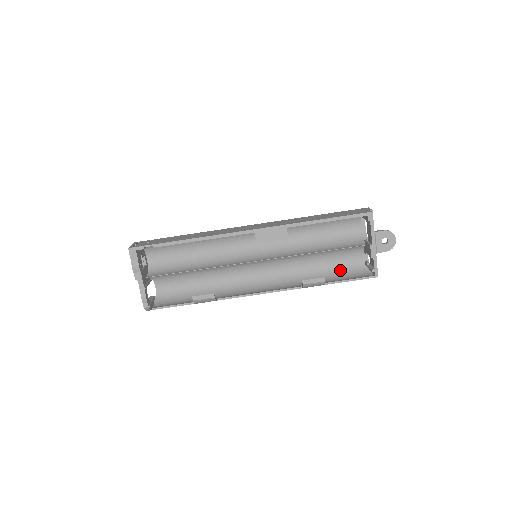
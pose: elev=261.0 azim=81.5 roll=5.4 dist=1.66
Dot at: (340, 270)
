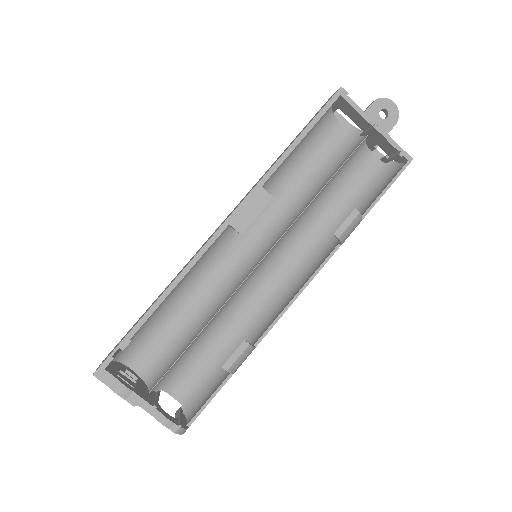
Dot at: (363, 192)
